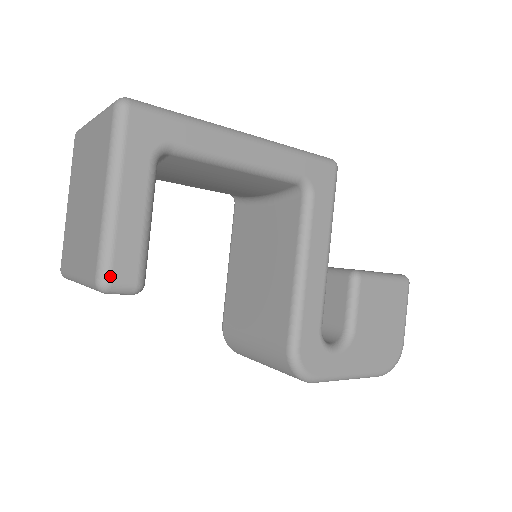
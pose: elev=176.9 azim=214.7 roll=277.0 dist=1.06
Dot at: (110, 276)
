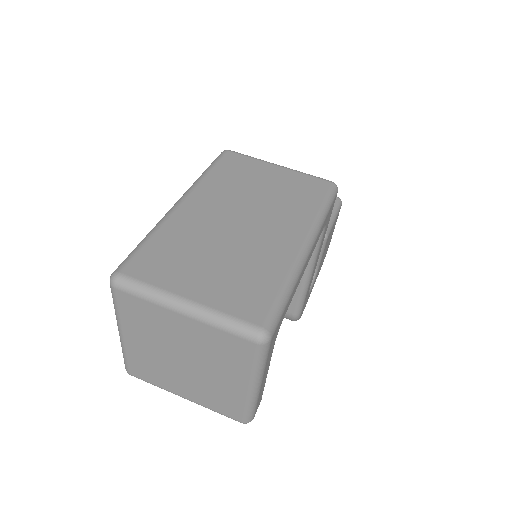
Dot at: (254, 416)
